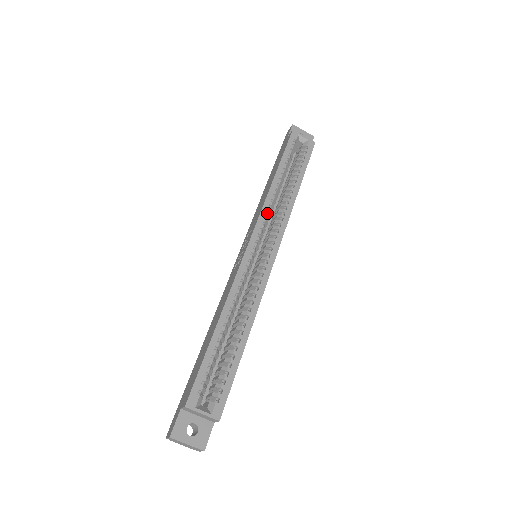
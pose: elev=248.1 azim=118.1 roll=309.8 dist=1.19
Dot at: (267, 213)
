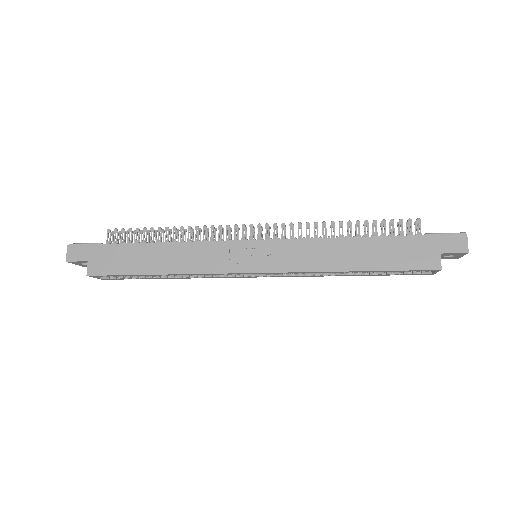
Dot at: (299, 272)
